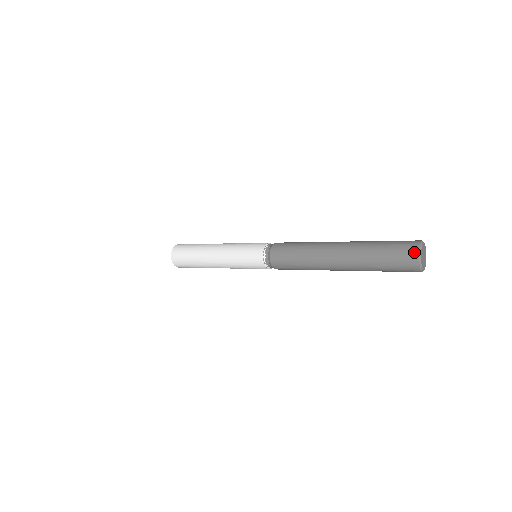
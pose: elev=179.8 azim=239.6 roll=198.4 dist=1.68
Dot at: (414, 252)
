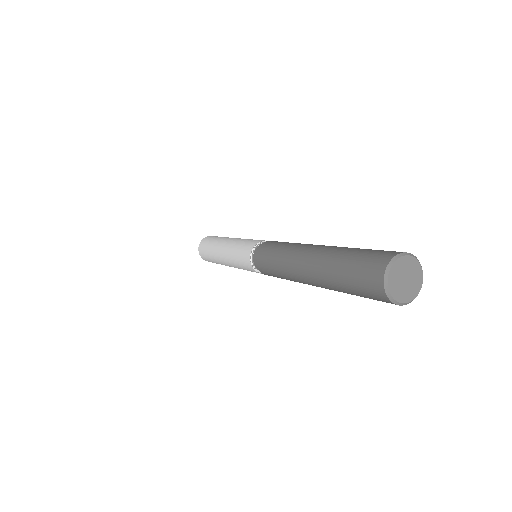
Dot at: (381, 265)
